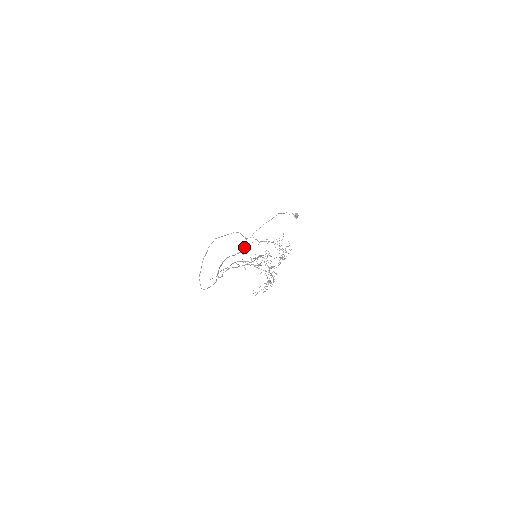
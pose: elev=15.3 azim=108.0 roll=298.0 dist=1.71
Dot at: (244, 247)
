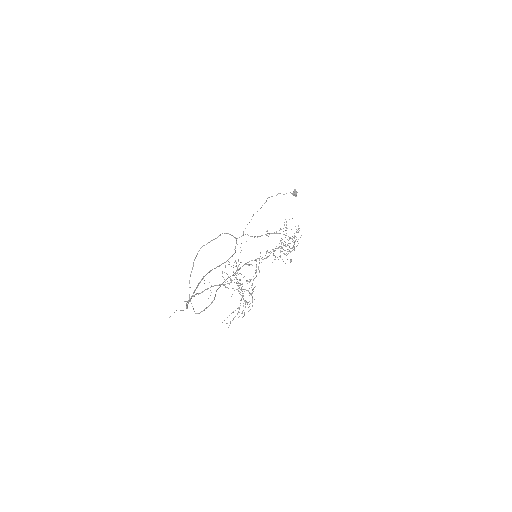
Dot at: occluded
